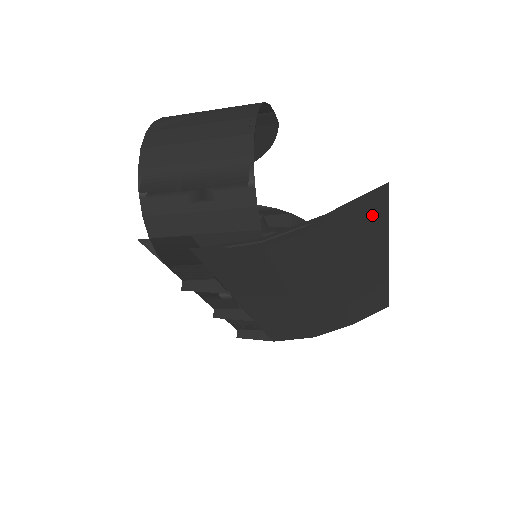
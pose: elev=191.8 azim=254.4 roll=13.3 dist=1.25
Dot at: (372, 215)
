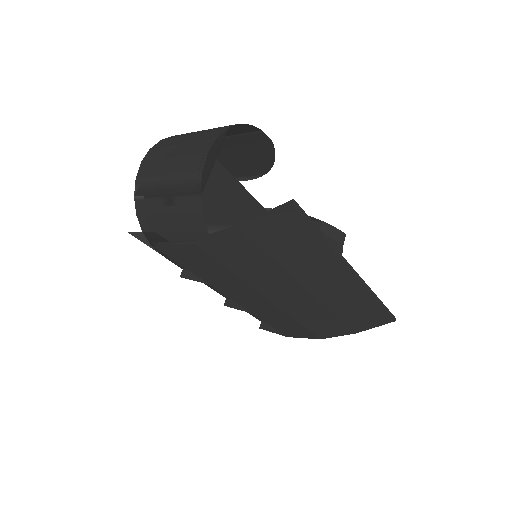
Dot at: (293, 227)
